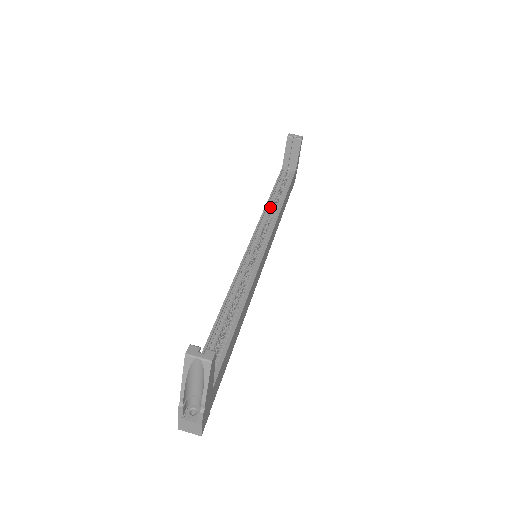
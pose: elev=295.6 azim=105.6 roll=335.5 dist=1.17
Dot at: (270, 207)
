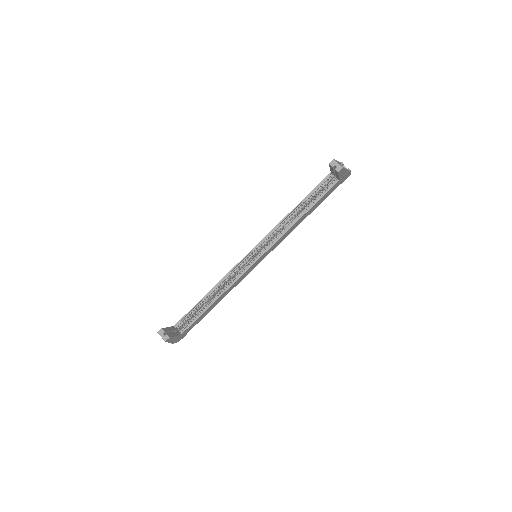
Dot at: (289, 218)
